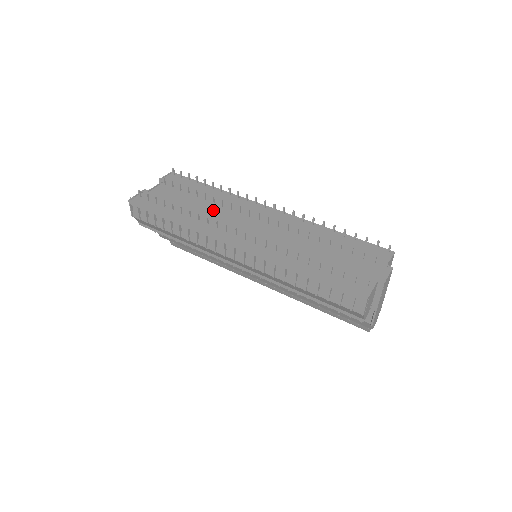
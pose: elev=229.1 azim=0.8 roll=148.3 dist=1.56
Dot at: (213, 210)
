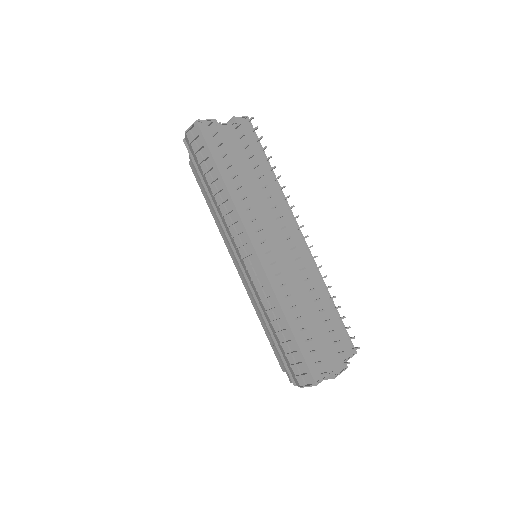
Dot at: (258, 197)
